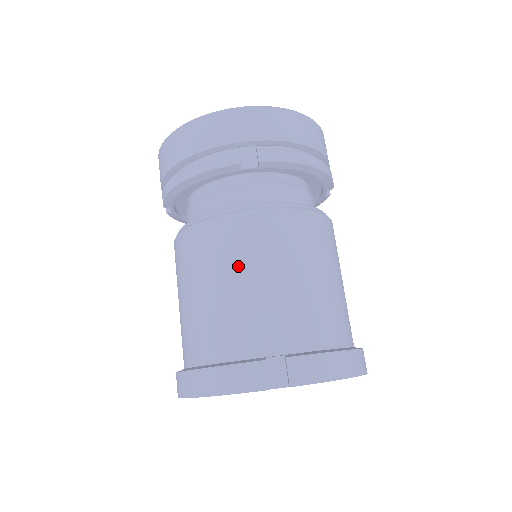
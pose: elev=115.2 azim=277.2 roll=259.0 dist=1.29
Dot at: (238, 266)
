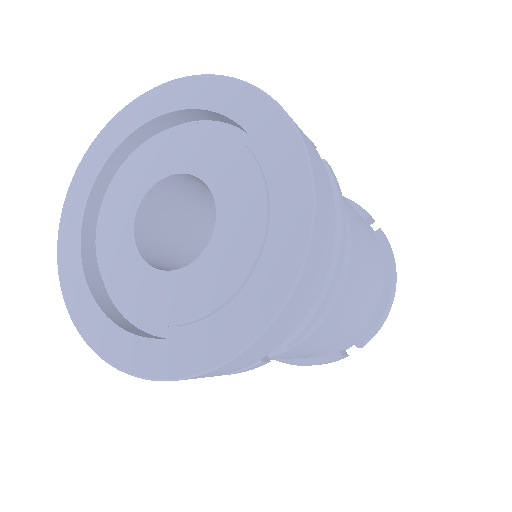
Dot at: occluded
